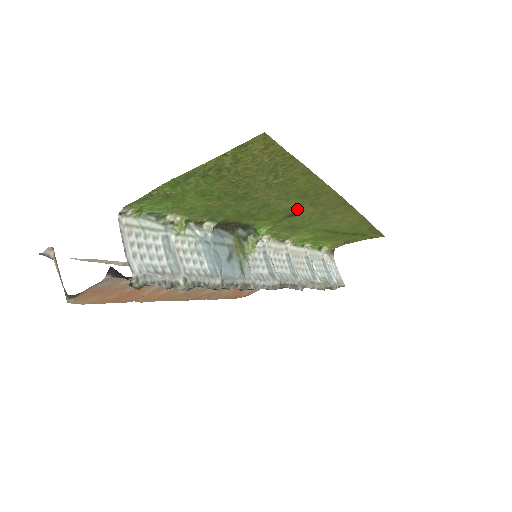
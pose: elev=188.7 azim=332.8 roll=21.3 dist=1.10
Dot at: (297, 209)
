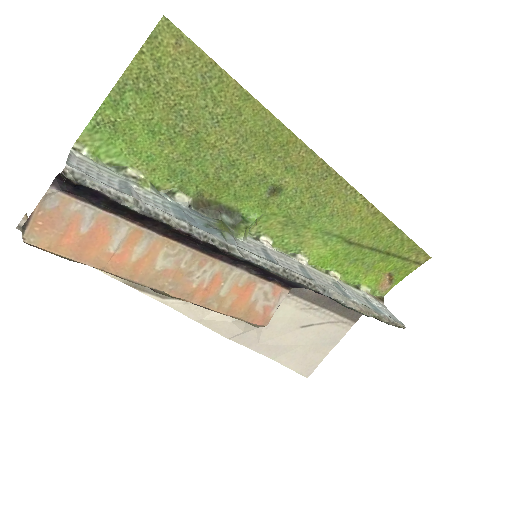
Dot at: (274, 177)
